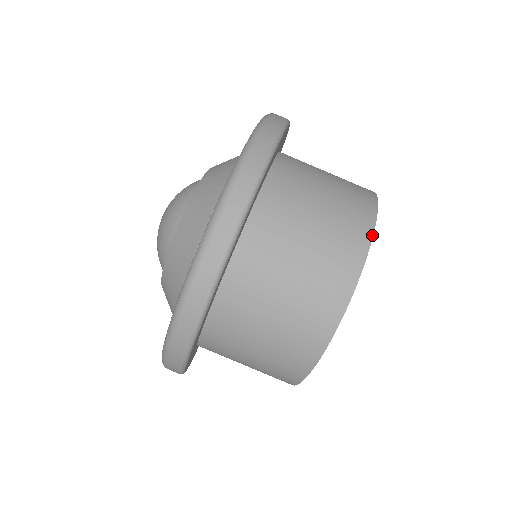
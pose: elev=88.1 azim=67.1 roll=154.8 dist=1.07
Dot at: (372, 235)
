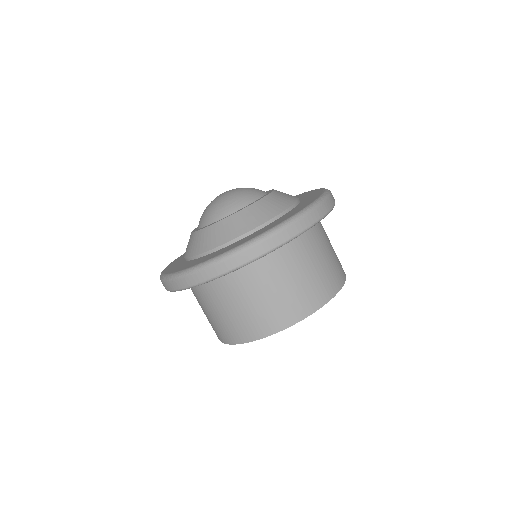
Dot at: occluded
